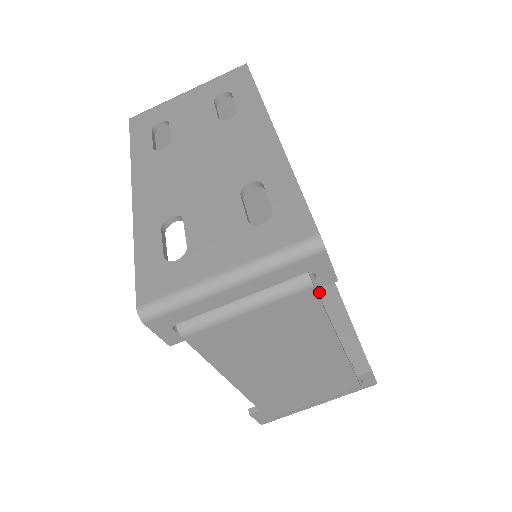
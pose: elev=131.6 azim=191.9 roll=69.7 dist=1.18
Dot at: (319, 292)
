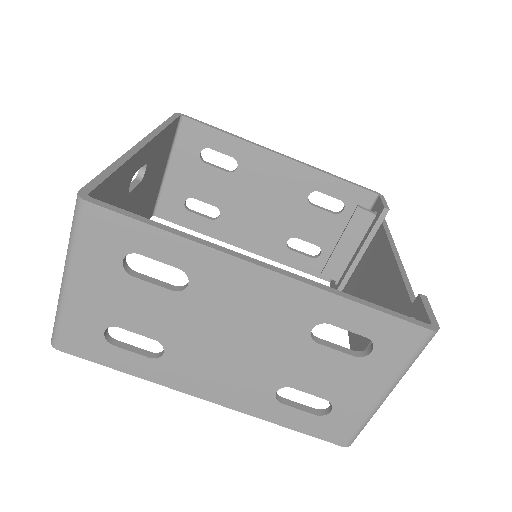
Dot at: (270, 172)
